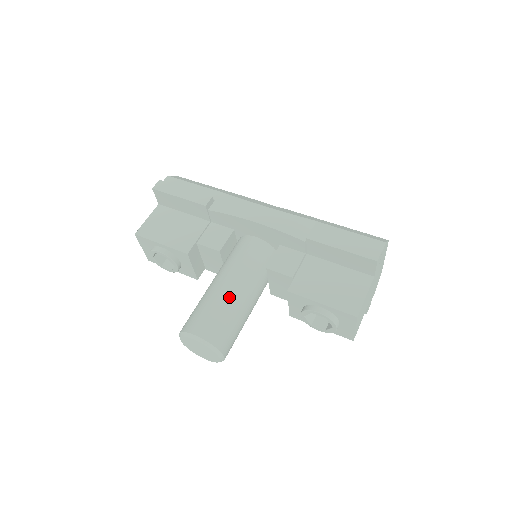
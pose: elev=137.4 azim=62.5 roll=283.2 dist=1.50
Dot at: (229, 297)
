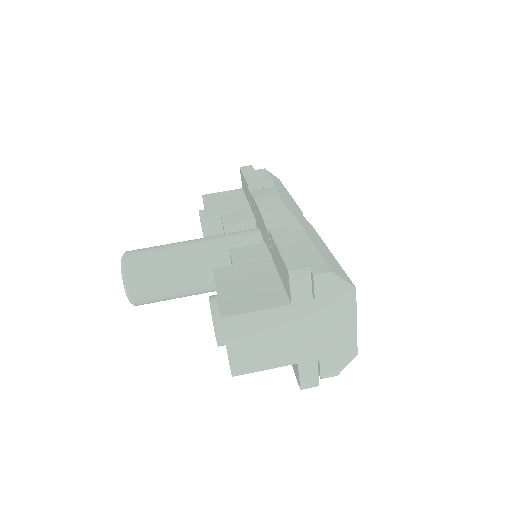
Dot at: (179, 250)
